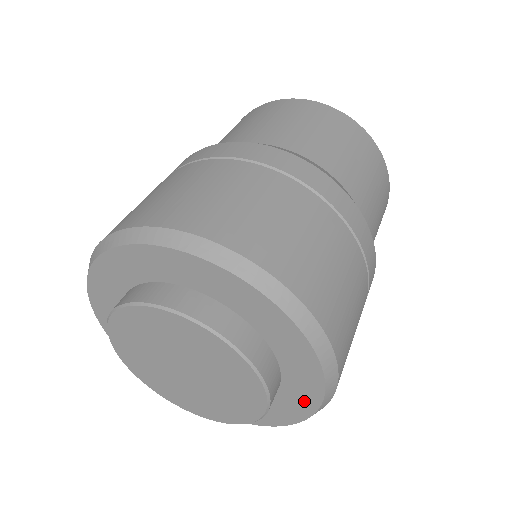
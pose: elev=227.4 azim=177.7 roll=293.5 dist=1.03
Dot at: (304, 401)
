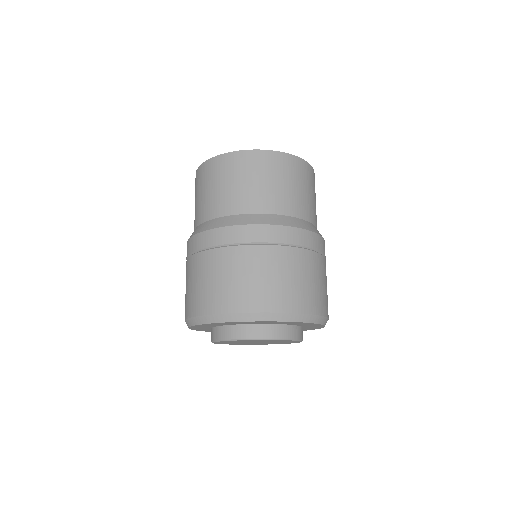
Dot at: (308, 324)
